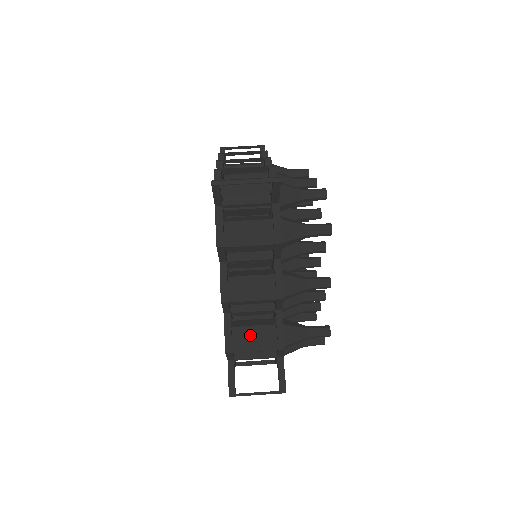
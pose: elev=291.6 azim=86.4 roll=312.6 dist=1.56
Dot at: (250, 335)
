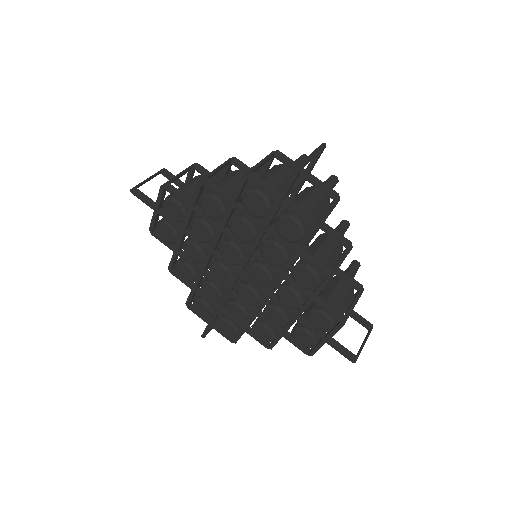
Dot at: (338, 301)
